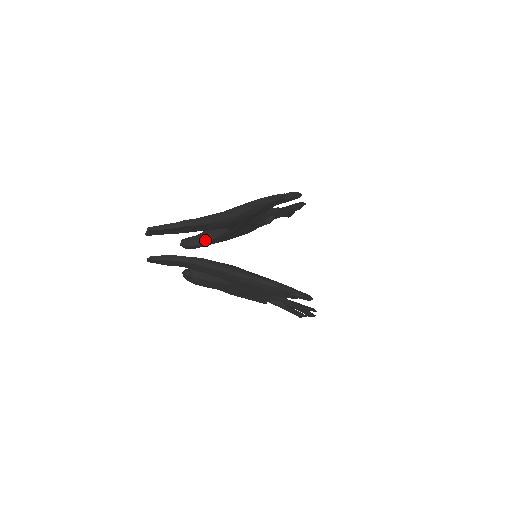
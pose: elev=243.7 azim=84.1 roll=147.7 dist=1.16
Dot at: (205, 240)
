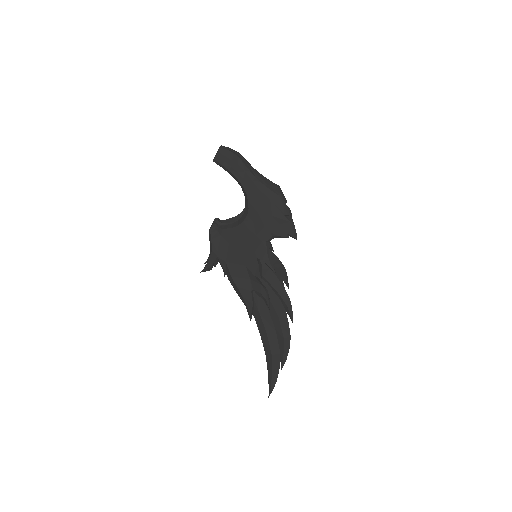
Dot at: (230, 221)
